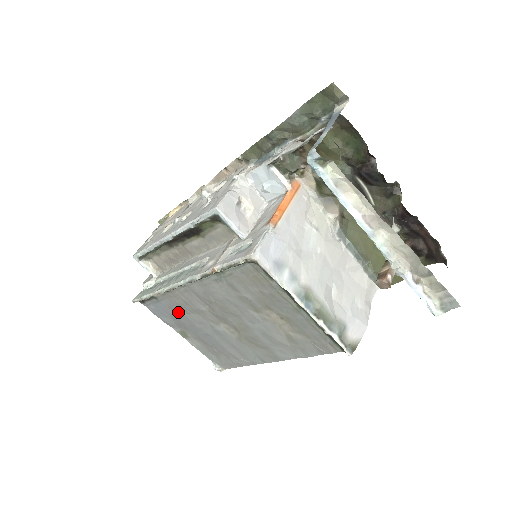
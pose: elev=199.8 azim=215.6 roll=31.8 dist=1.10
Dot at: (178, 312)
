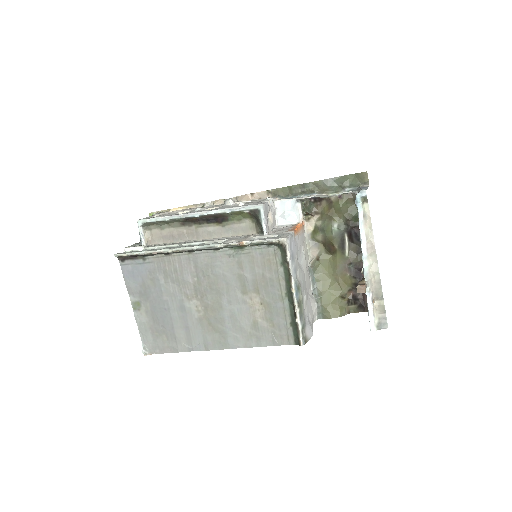
Dot at: (156, 279)
